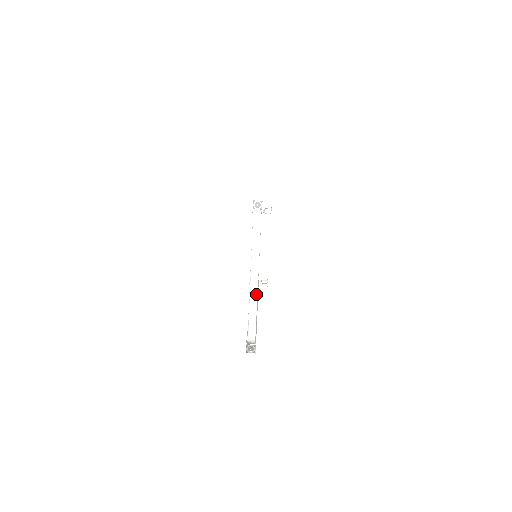
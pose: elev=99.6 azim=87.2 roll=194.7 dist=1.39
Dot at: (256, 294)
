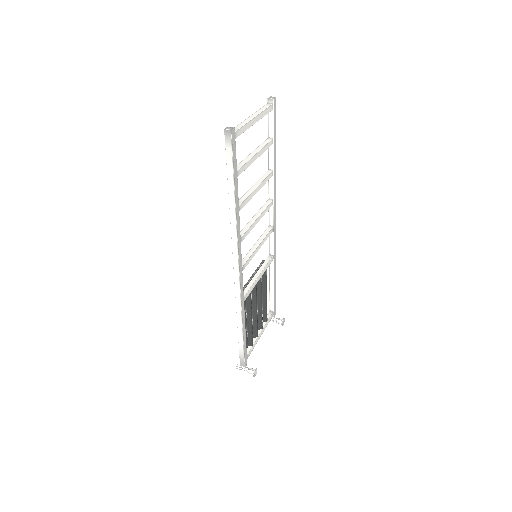
Dot at: (249, 120)
